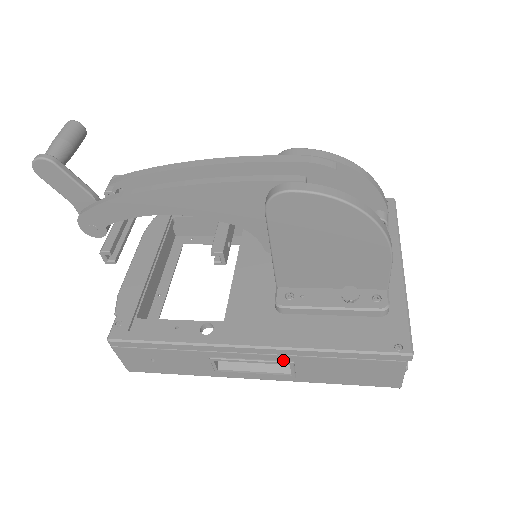
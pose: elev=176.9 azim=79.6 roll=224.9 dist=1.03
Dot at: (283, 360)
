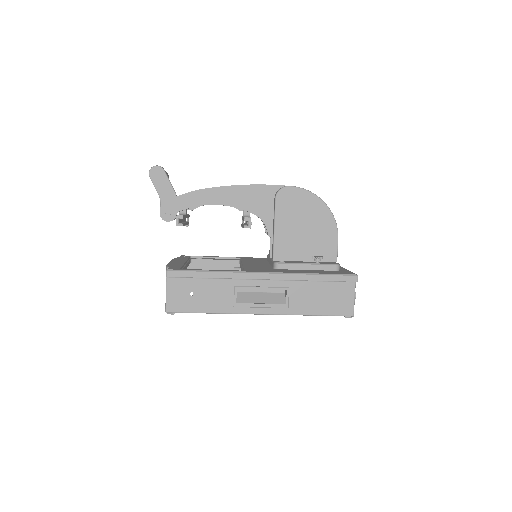
Dot at: (282, 287)
